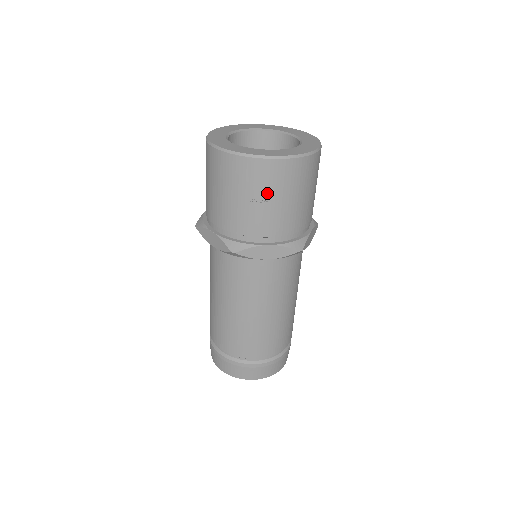
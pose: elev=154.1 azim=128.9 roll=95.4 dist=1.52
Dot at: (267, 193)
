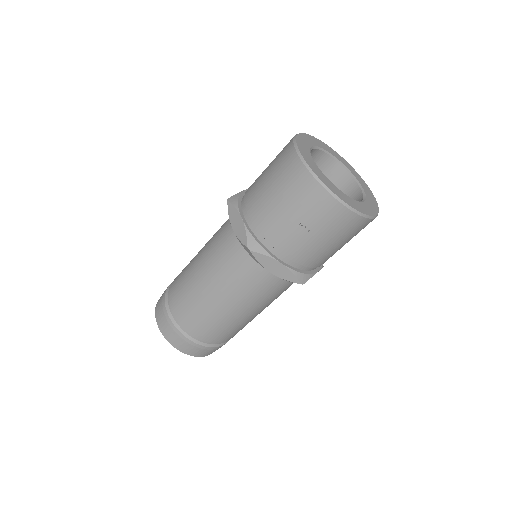
Dot at: (314, 224)
